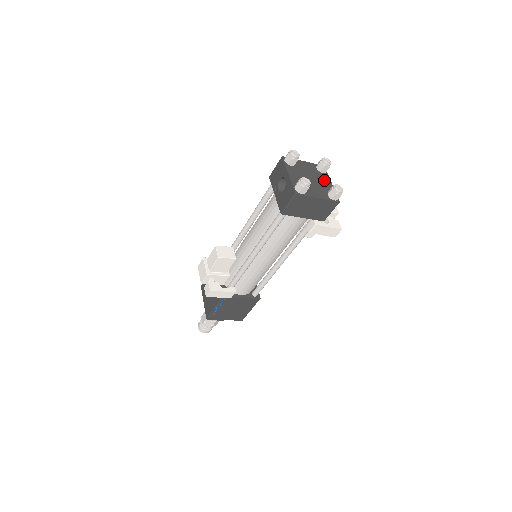
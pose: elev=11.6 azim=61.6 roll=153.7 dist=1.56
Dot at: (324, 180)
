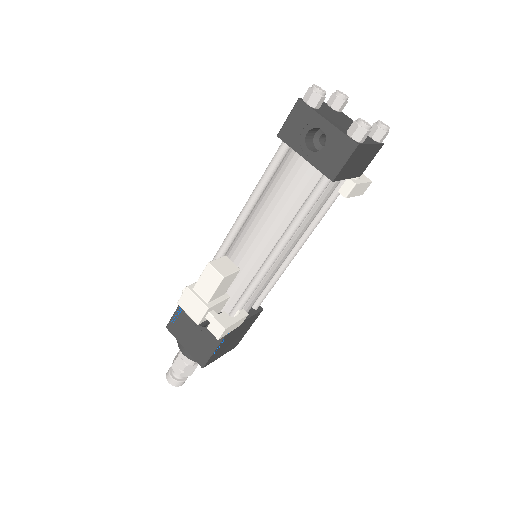
Dot at: (349, 121)
